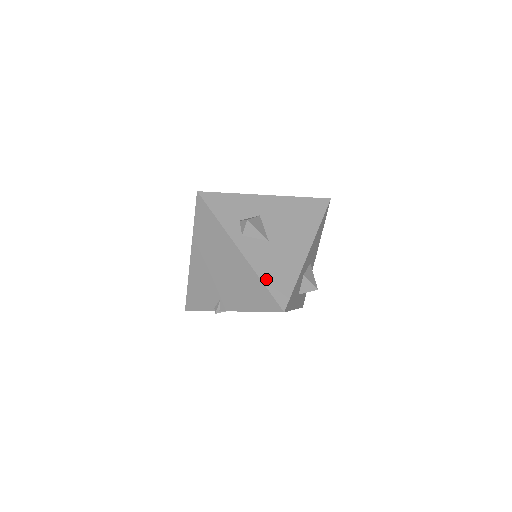
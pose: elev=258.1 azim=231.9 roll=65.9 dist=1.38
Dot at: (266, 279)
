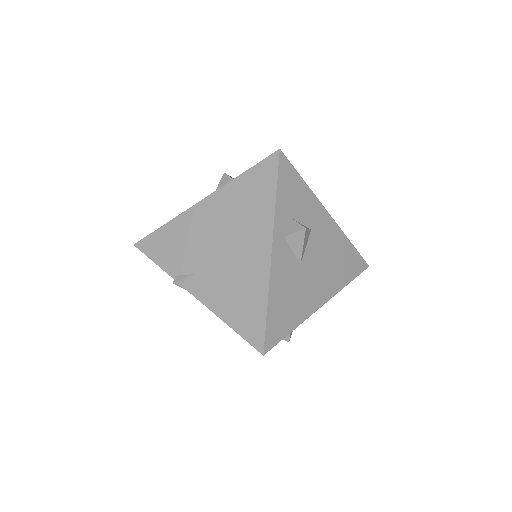
Dot at: (272, 305)
